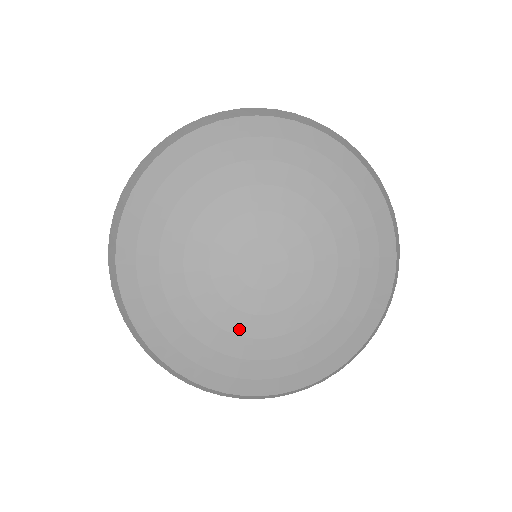
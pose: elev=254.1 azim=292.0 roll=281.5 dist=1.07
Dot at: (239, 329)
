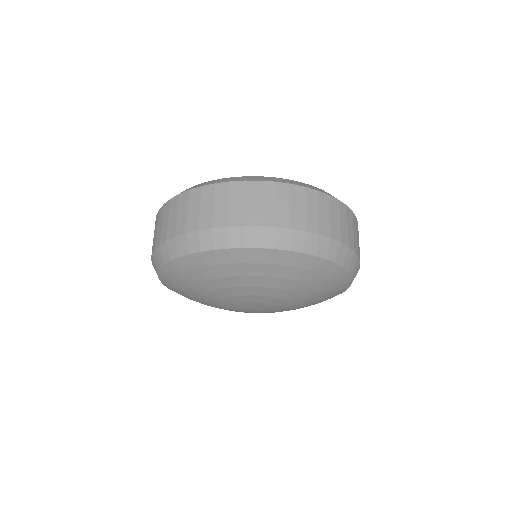
Dot at: occluded
